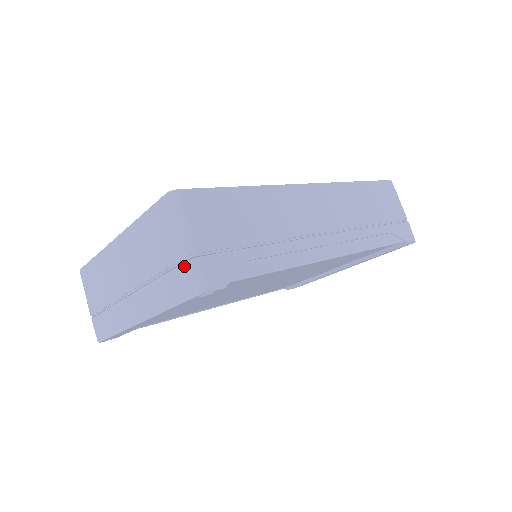
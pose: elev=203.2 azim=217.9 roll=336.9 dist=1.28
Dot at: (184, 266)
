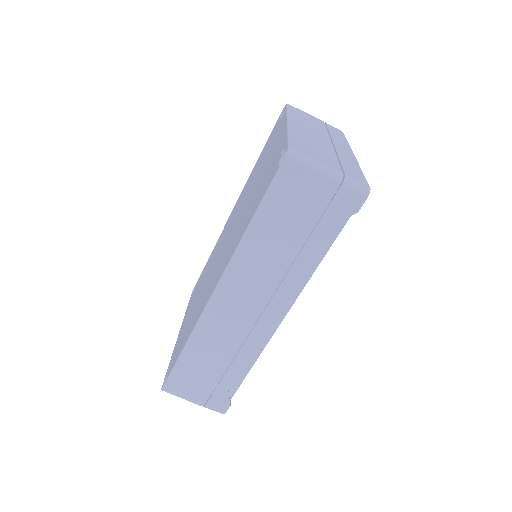
Dot at: occluded
